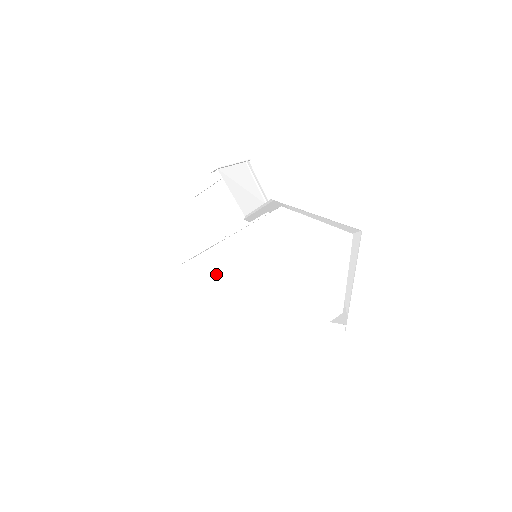
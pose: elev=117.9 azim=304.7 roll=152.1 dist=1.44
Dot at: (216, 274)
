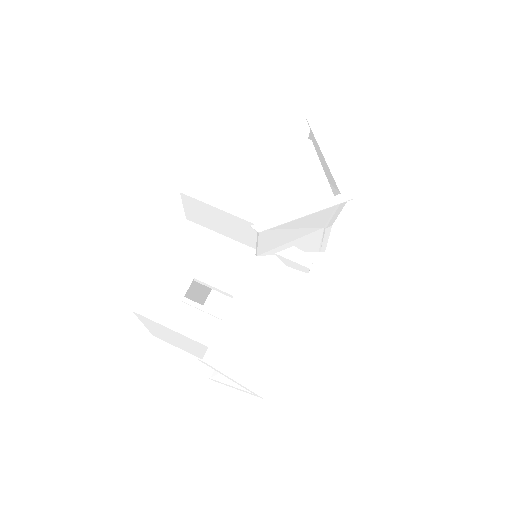
Dot at: (145, 320)
